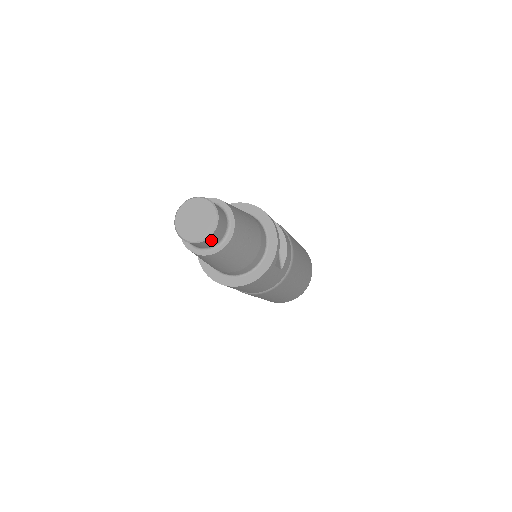
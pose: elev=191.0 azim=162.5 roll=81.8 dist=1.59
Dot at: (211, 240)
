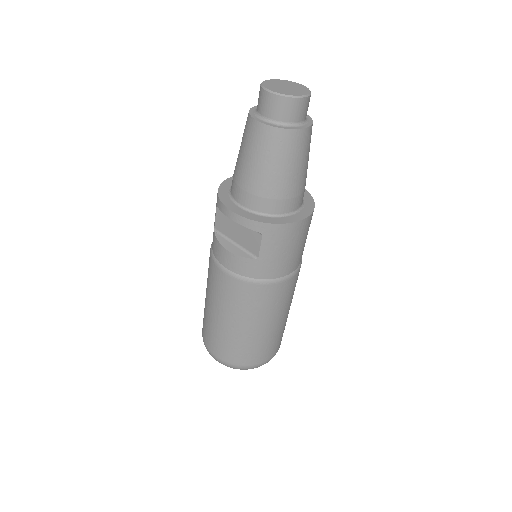
Dot at: (308, 104)
